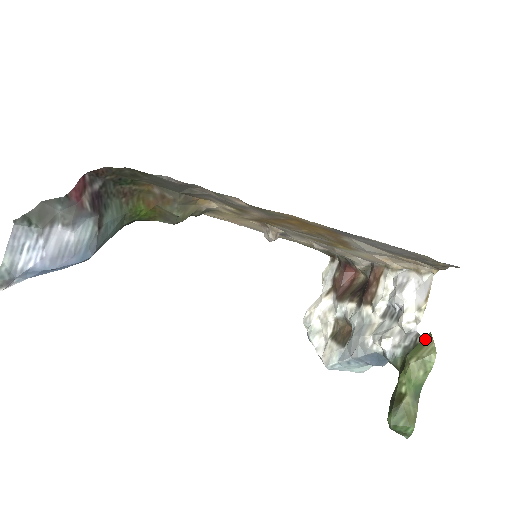
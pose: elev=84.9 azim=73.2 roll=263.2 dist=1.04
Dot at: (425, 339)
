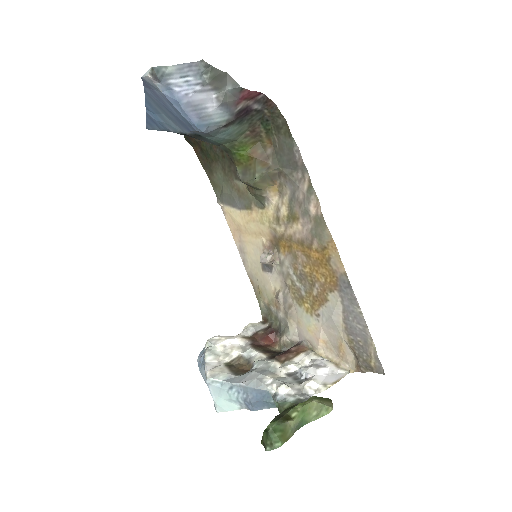
Dot at: (327, 398)
